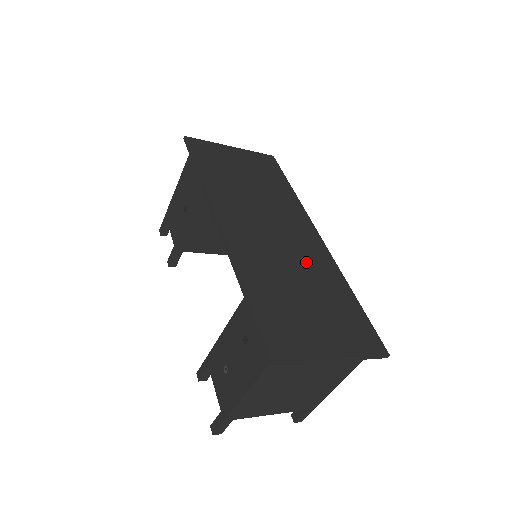
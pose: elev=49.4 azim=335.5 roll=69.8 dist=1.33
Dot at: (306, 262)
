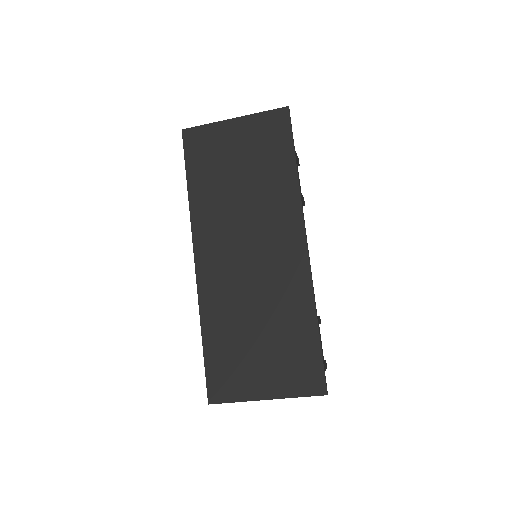
Dot at: (274, 289)
